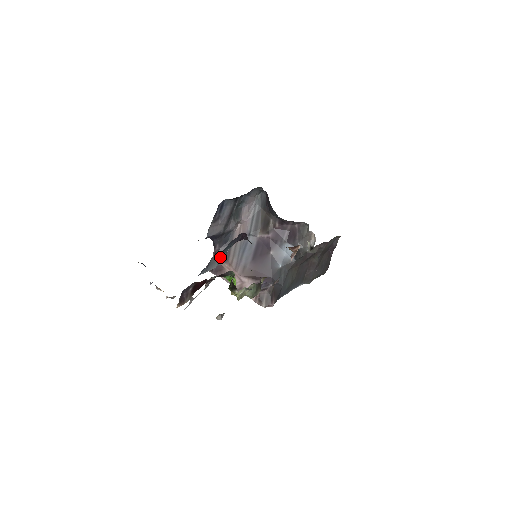
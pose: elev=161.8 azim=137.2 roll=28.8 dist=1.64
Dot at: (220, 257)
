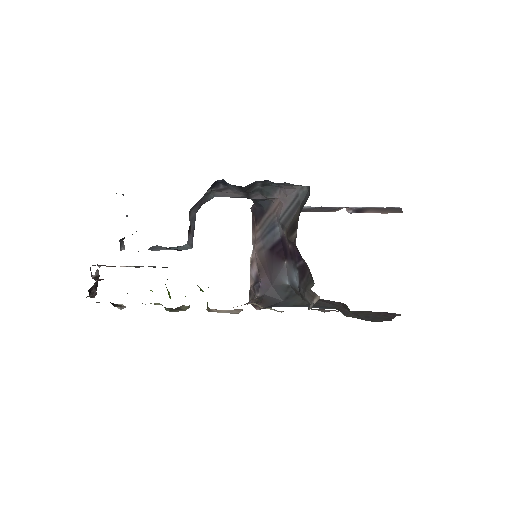
Dot at: (170, 247)
